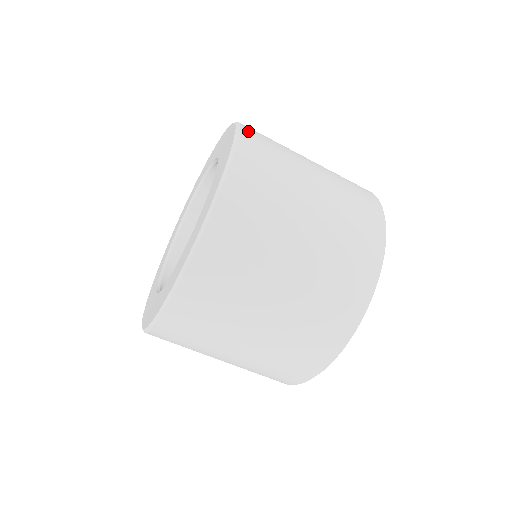
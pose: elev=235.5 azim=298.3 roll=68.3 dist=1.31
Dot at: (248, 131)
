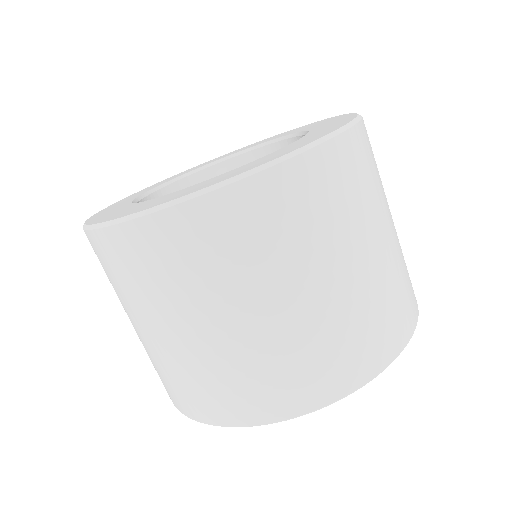
Dot at: occluded
